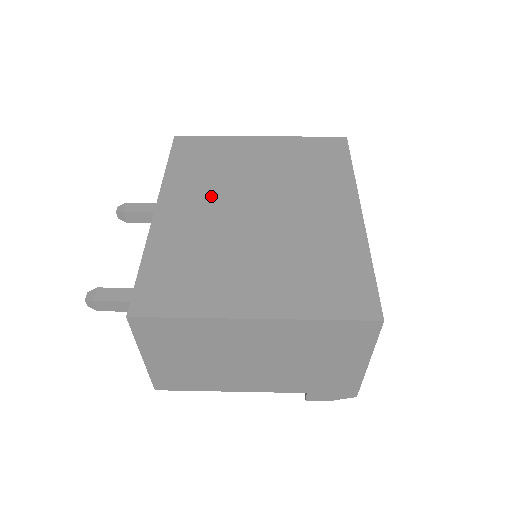
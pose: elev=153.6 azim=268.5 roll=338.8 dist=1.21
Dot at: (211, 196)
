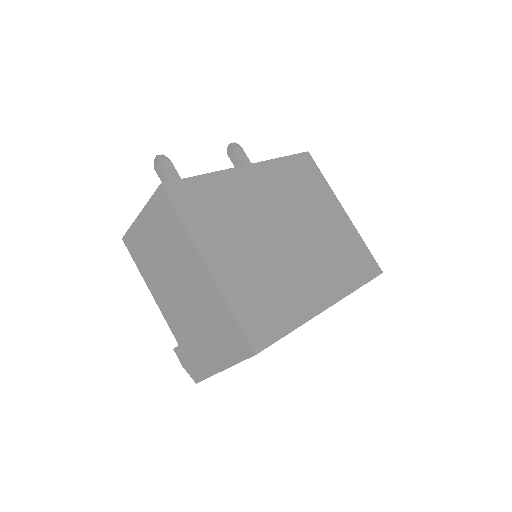
Dot at: (278, 198)
